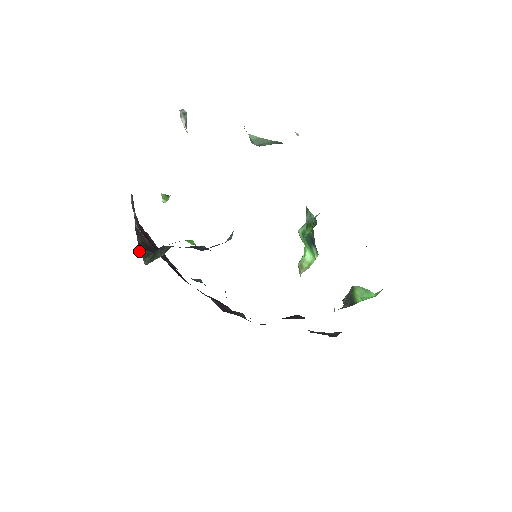
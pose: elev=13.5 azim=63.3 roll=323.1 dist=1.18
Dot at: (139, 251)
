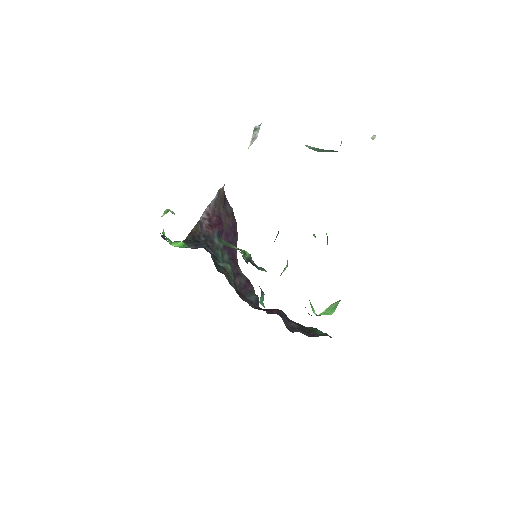
Dot at: (186, 238)
